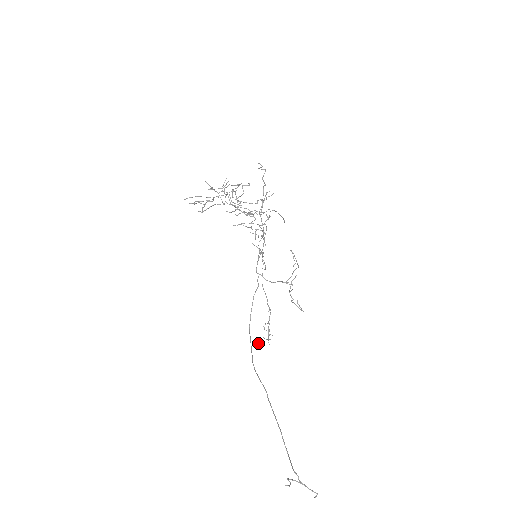
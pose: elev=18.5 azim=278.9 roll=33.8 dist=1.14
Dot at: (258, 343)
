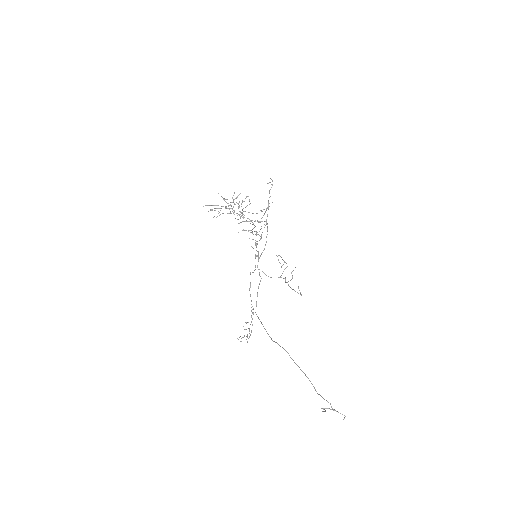
Dot at: (240, 341)
